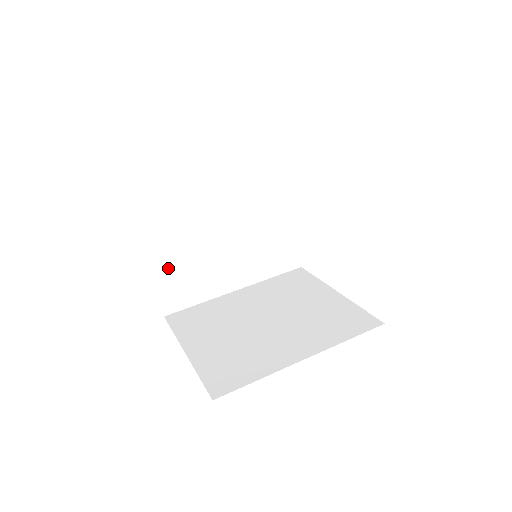
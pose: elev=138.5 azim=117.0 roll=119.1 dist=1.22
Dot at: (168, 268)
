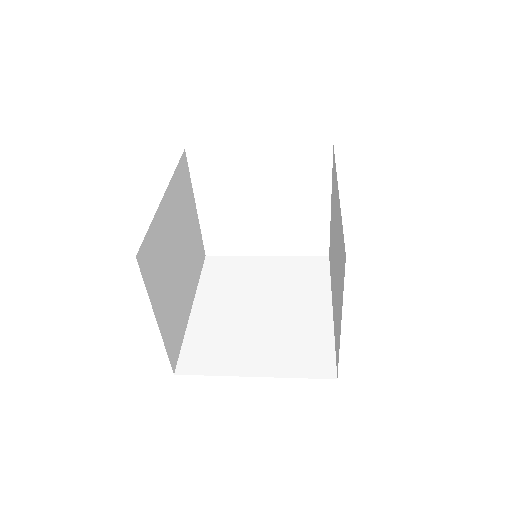
Dot at: (166, 322)
